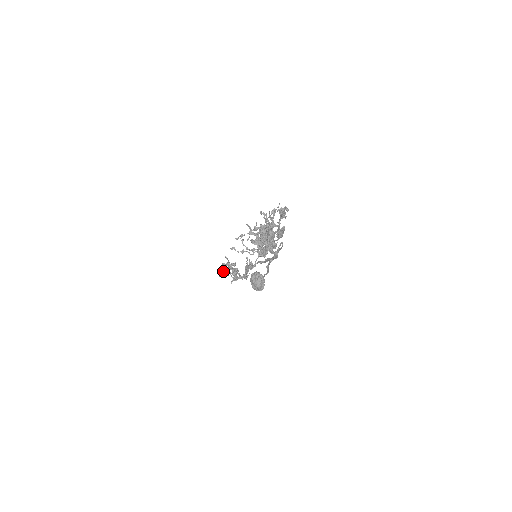
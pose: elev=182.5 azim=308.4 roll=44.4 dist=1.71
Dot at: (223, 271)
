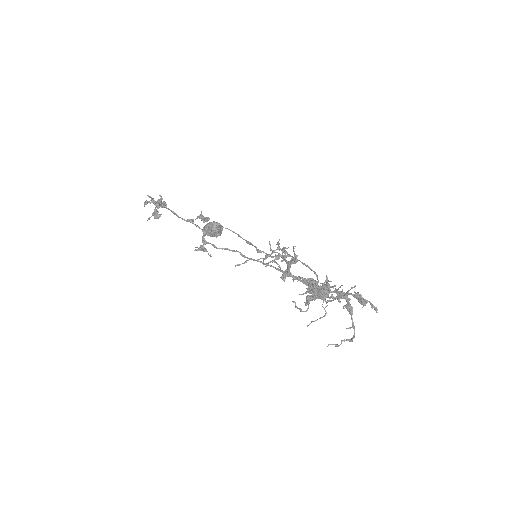
Dot at: occluded
